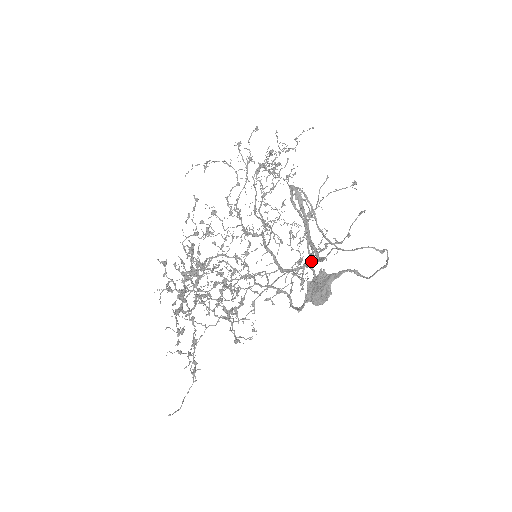
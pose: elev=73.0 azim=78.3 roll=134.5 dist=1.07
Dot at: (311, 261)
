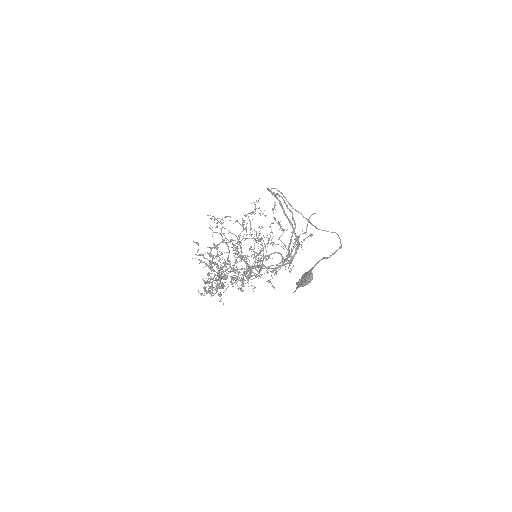
Dot at: (287, 205)
